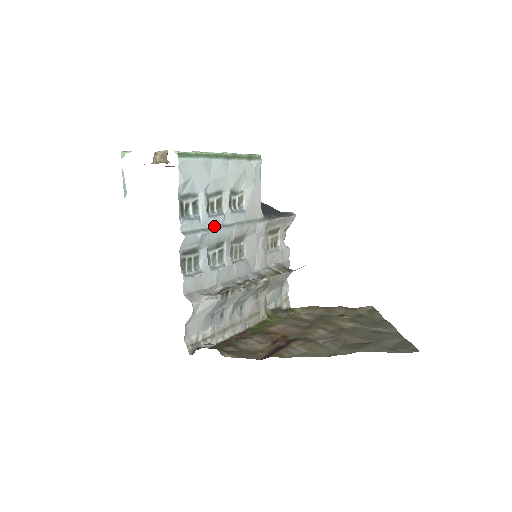
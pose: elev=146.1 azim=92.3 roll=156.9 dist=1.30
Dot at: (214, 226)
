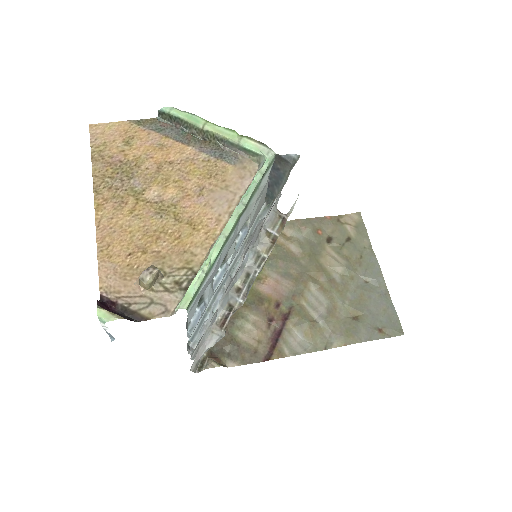
Dot at: (218, 288)
